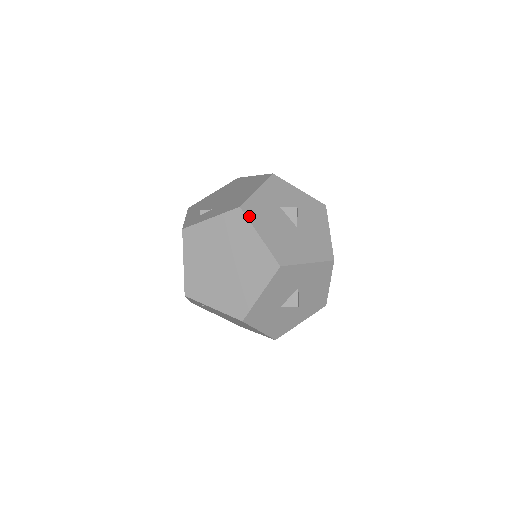
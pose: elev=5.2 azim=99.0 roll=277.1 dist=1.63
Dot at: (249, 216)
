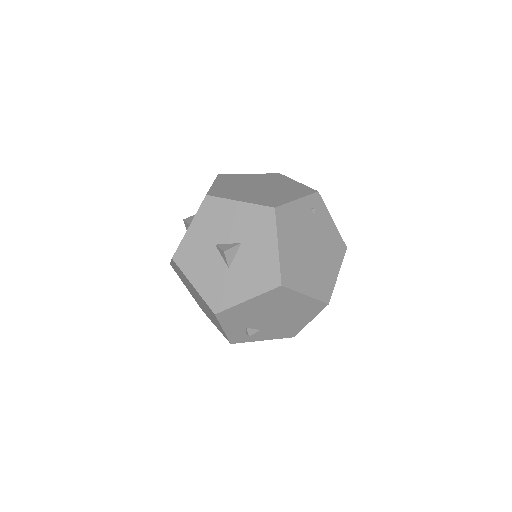
Dot at: occluded
